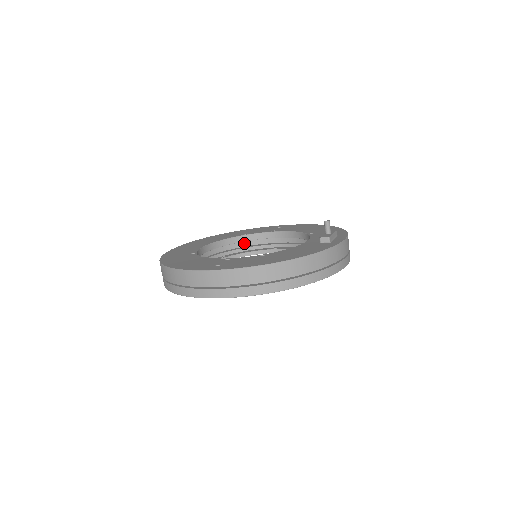
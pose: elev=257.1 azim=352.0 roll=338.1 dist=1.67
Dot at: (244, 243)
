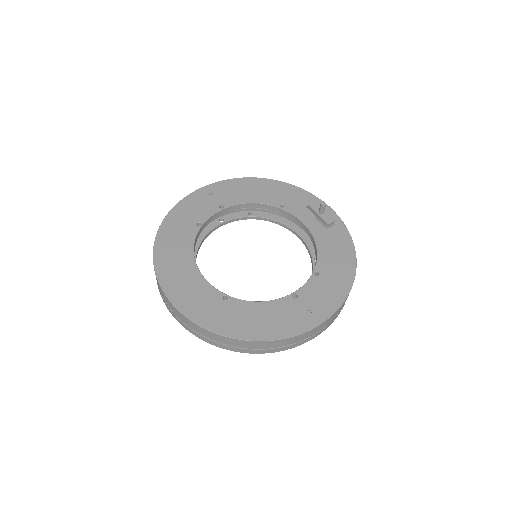
Dot at: occluded
